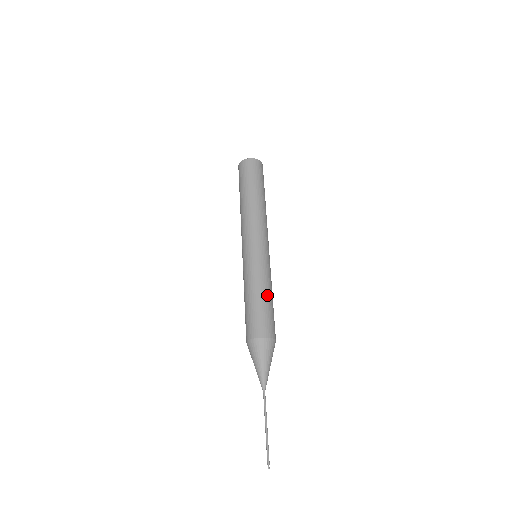
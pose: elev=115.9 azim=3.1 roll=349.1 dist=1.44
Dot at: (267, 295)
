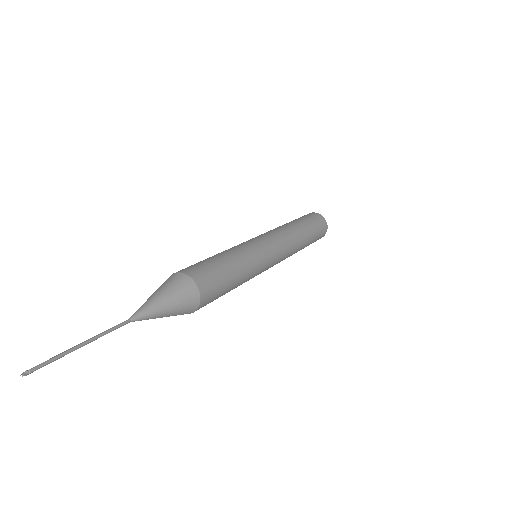
Dot at: (220, 255)
